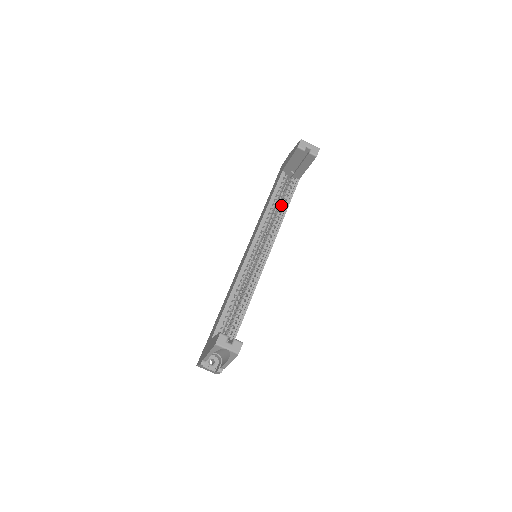
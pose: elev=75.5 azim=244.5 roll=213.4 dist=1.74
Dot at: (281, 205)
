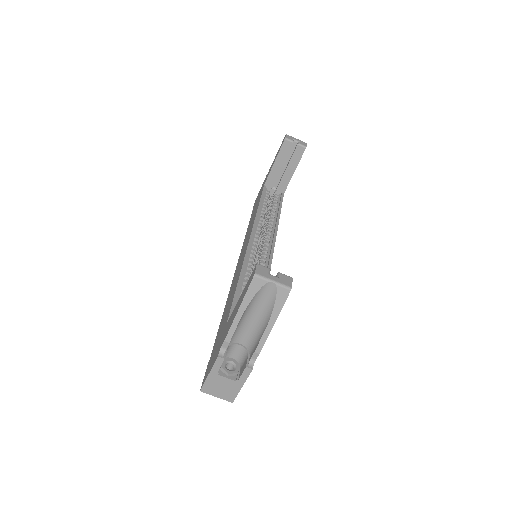
Dot at: (272, 211)
